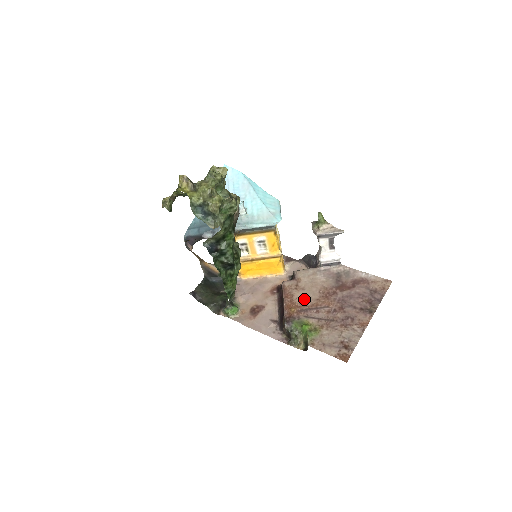
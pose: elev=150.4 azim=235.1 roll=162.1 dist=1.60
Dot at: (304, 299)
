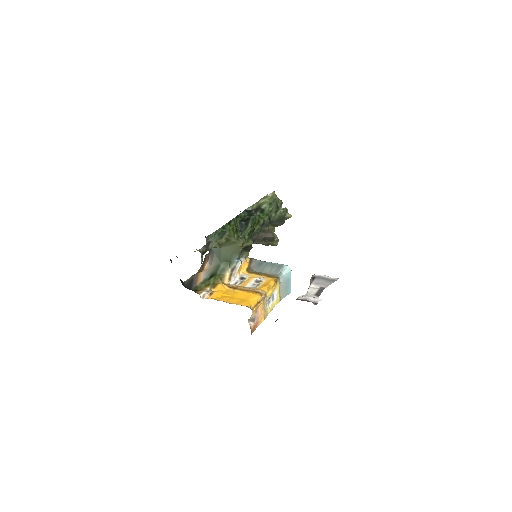
Dot at: occluded
